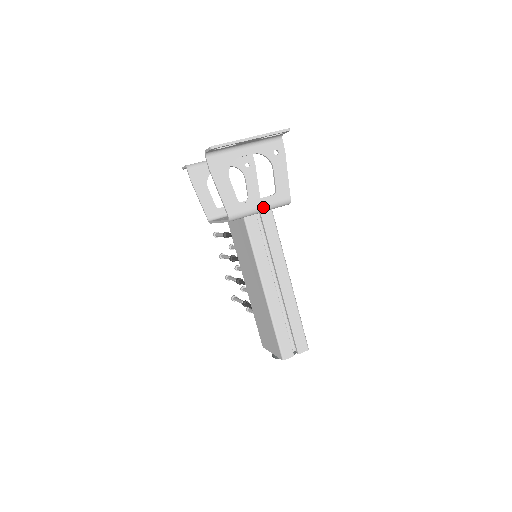
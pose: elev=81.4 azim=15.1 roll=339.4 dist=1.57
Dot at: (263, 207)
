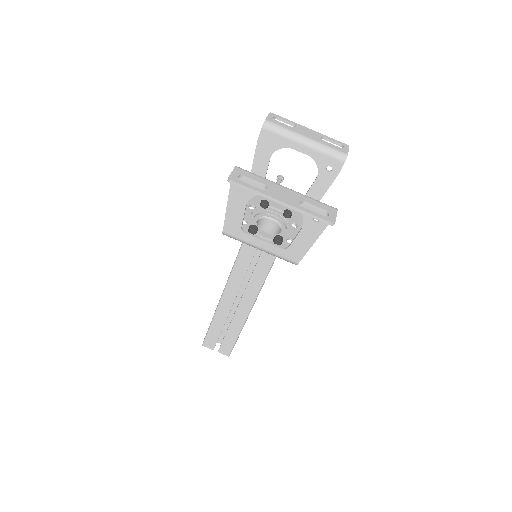
Dot at: (264, 249)
